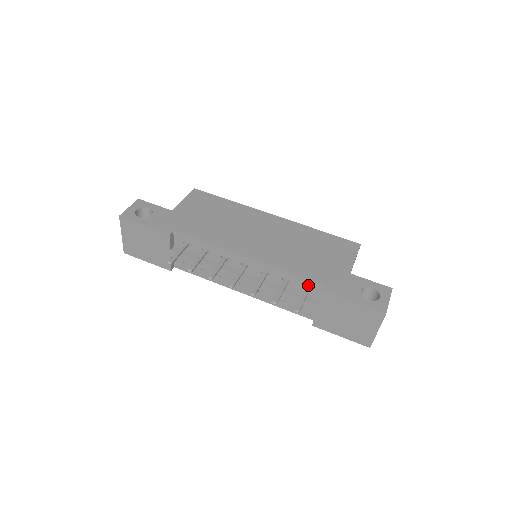
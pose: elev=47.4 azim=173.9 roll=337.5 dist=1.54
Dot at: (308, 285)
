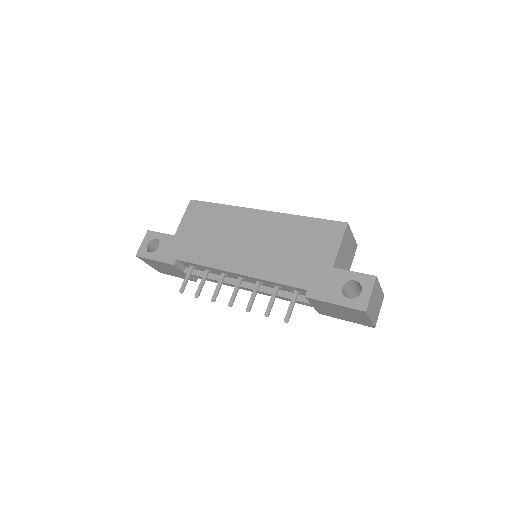
Dot at: (295, 289)
